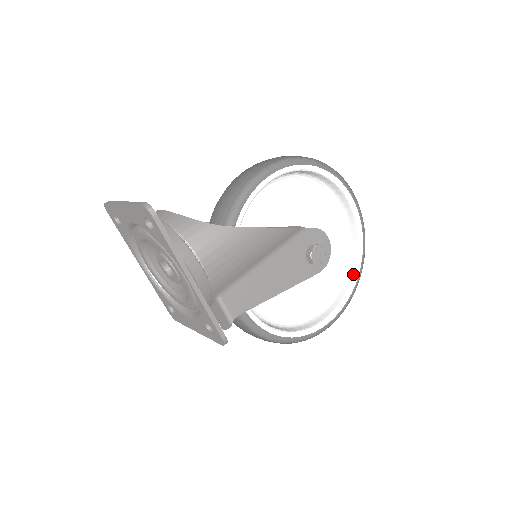
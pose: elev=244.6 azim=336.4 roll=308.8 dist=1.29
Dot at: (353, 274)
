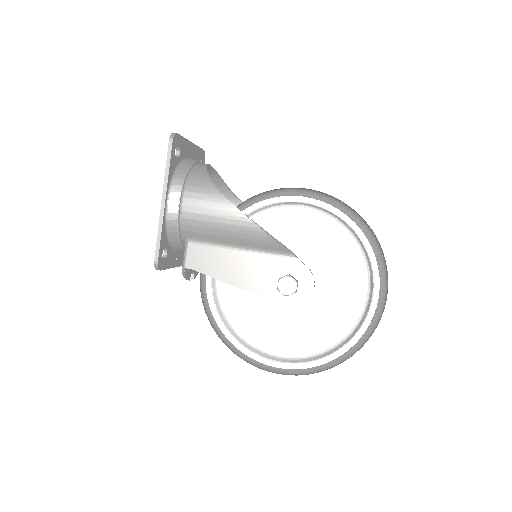
Dot at: (331, 353)
